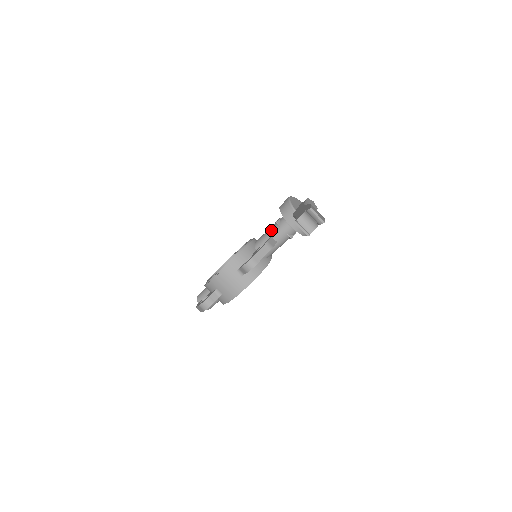
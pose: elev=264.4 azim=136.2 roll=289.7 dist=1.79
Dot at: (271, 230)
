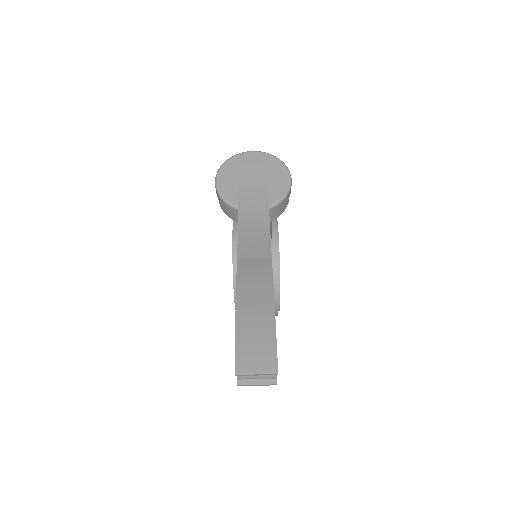
Dot at: occluded
